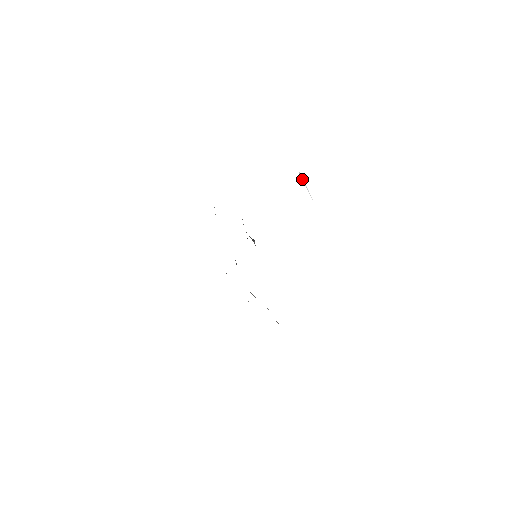
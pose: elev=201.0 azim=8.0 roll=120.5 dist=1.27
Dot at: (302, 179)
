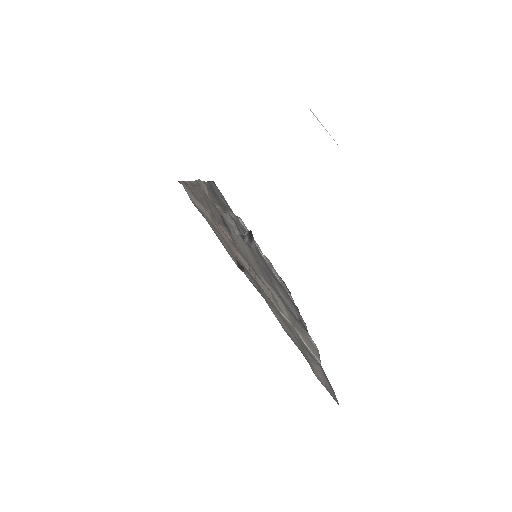
Dot at: occluded
